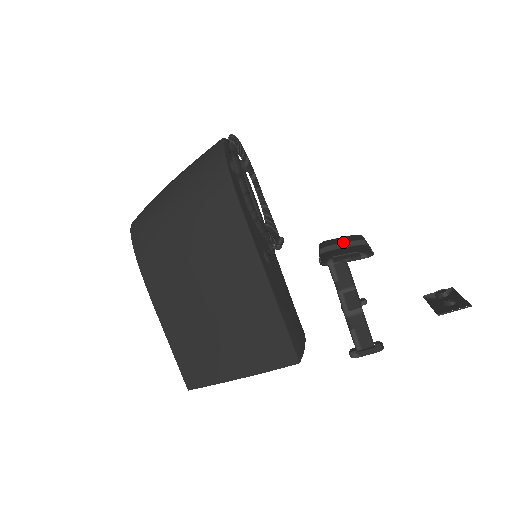
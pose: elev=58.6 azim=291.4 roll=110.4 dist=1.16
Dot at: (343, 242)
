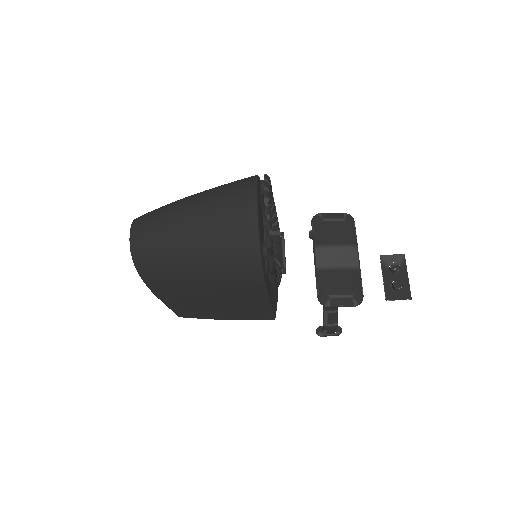
Dot at: (338, 245)
